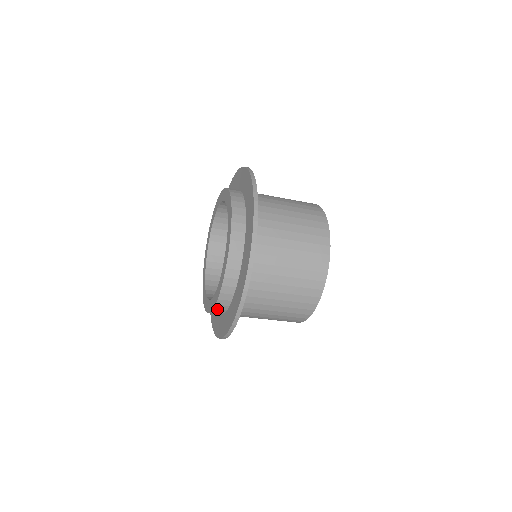
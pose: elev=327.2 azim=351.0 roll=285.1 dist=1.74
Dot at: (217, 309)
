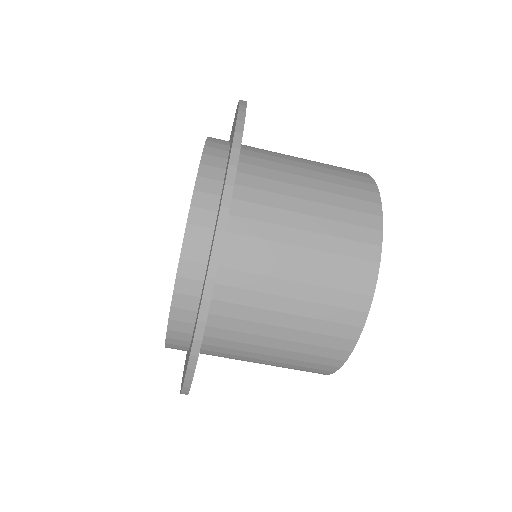
Dot at: occluded
